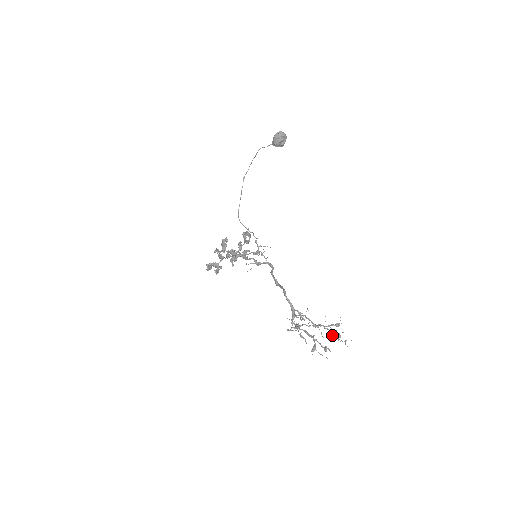
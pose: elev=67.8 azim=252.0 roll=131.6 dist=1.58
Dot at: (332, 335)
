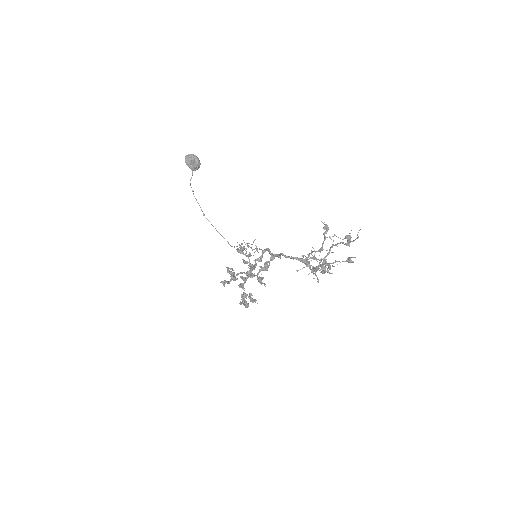
Dot at: (345, 244)
